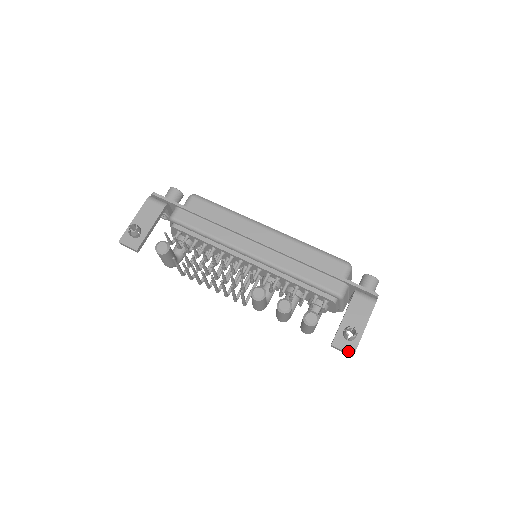
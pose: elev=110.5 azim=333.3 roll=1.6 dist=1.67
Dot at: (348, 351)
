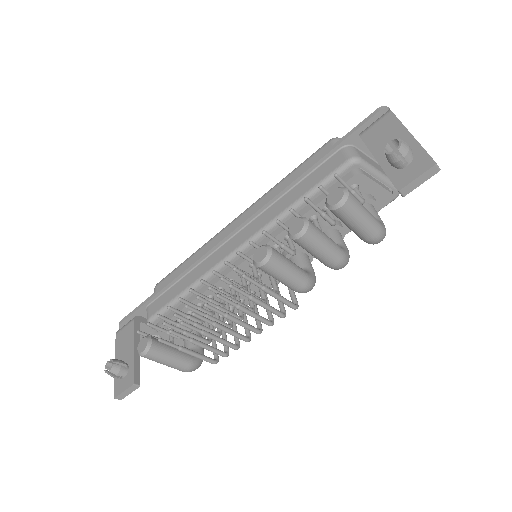
Dot at: (424, 170)
